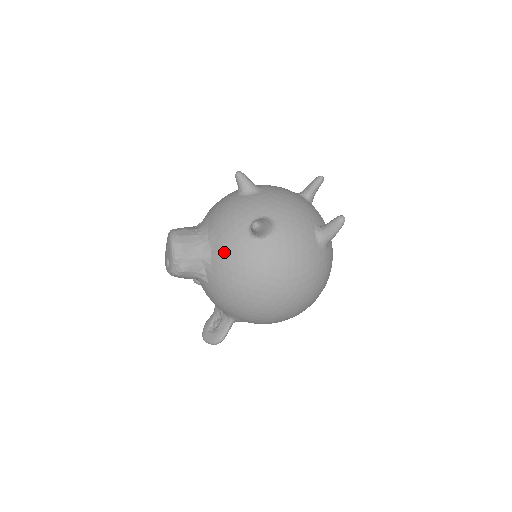
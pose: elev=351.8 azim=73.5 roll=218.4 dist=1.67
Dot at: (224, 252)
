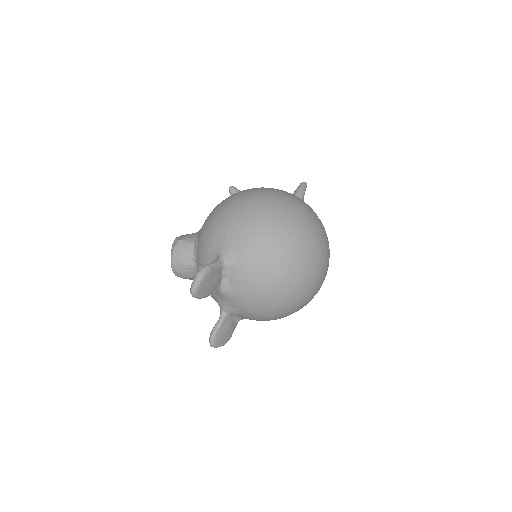
Dot at: occluded
